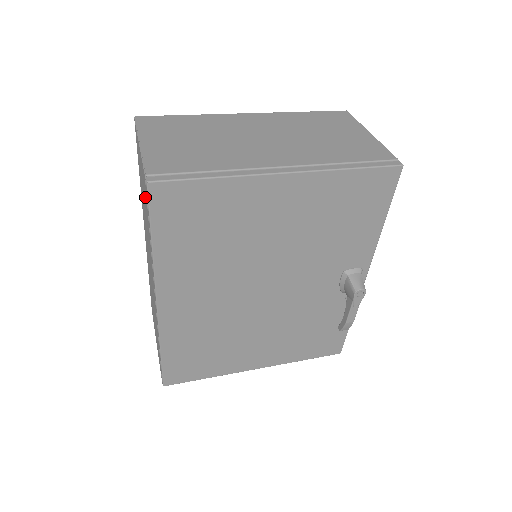
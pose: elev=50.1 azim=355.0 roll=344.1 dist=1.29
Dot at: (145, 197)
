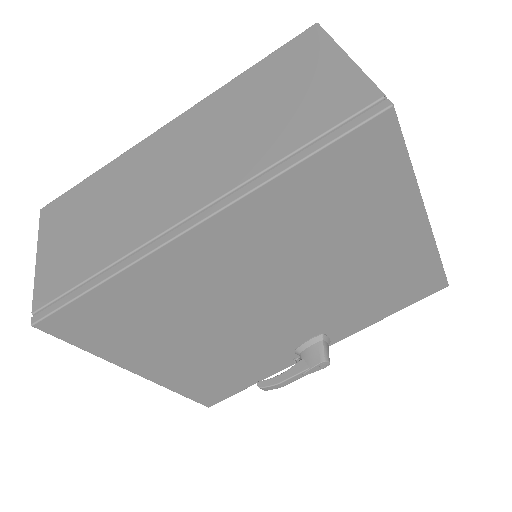
Dot at: (325, 109)
